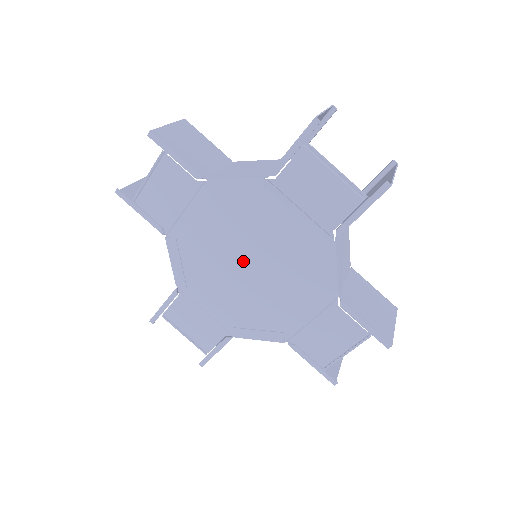
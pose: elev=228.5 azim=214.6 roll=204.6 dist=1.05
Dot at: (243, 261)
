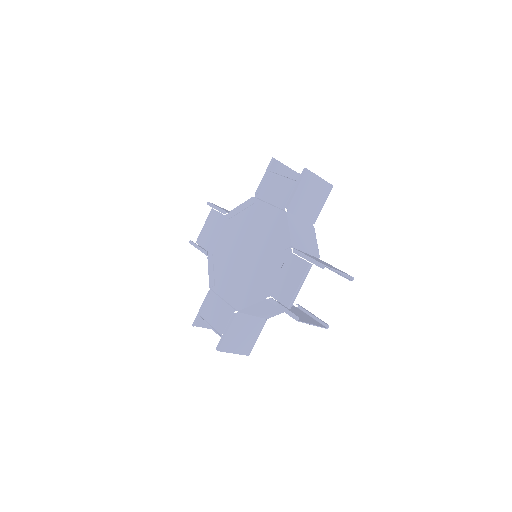
Dot at: (244, 251)
